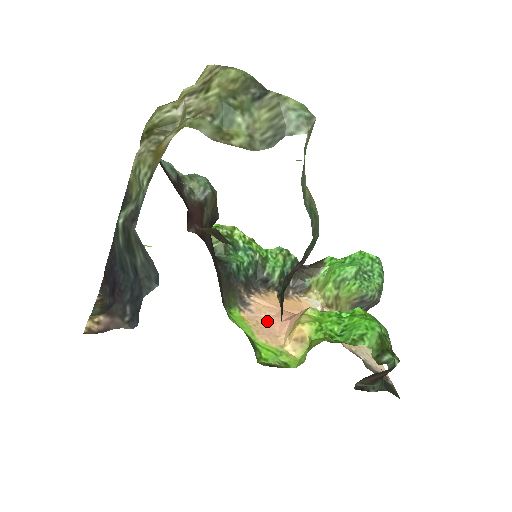
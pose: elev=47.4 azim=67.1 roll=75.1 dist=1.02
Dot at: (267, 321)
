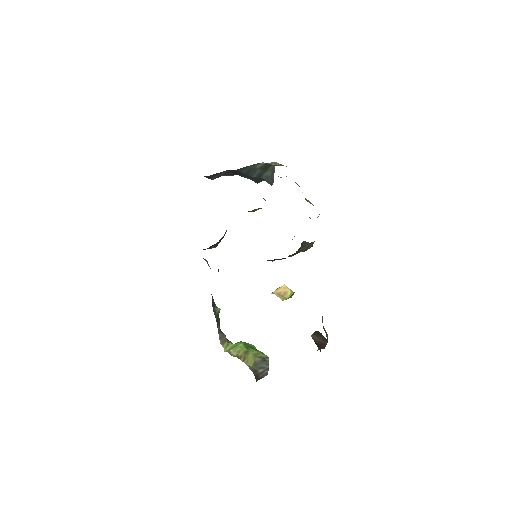
Dot at: occluded
